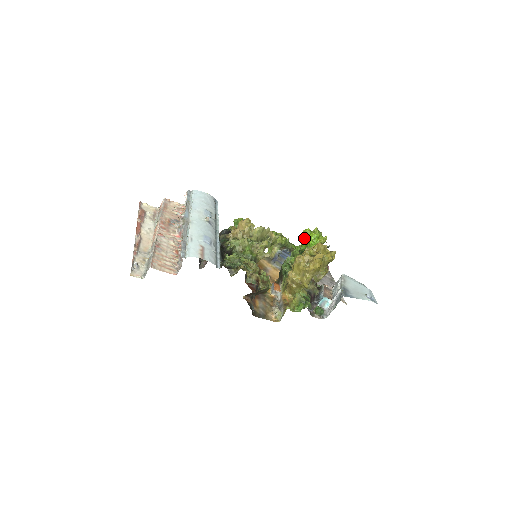
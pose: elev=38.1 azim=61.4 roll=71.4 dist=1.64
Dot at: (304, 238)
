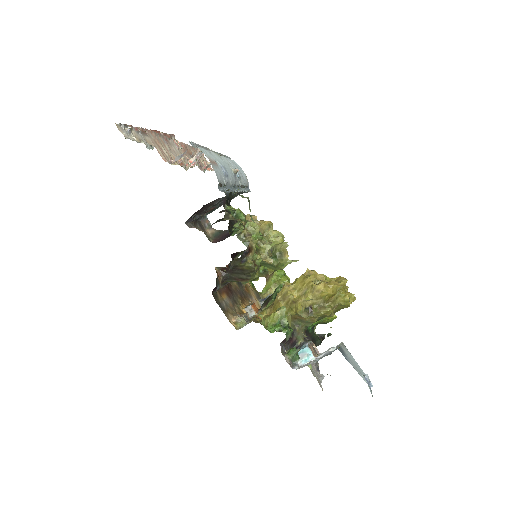
Dot at: occluded
